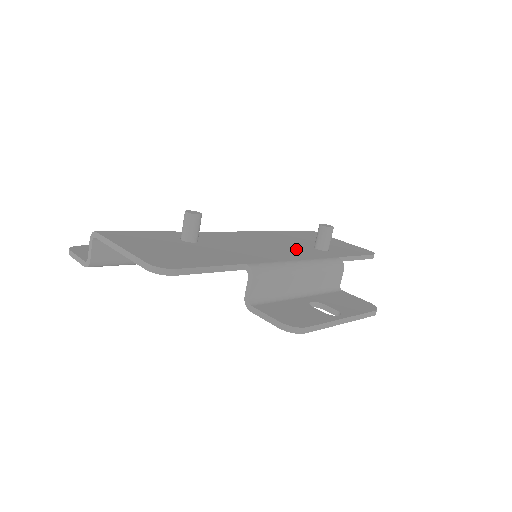
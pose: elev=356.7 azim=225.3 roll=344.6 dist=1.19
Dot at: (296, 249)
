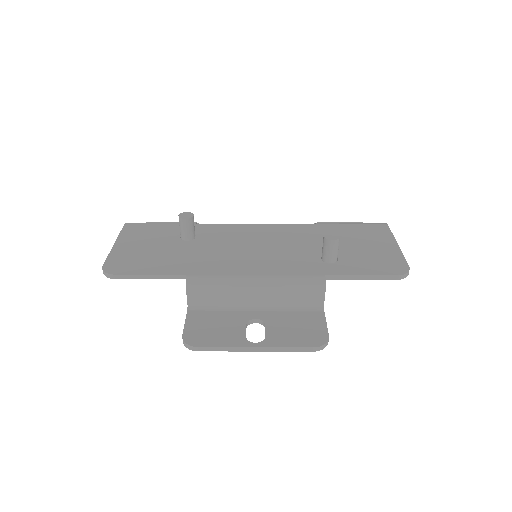
Dot at: (289, 257)
